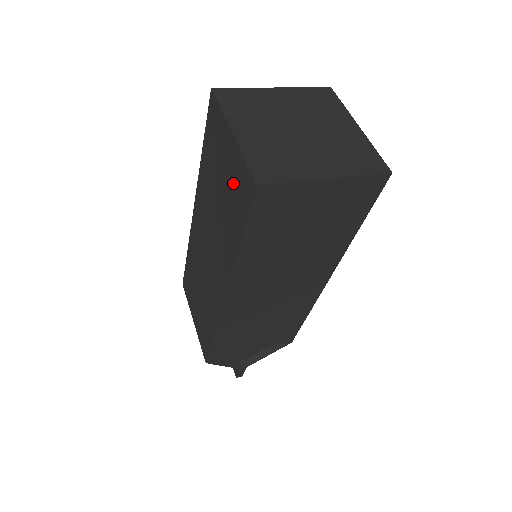
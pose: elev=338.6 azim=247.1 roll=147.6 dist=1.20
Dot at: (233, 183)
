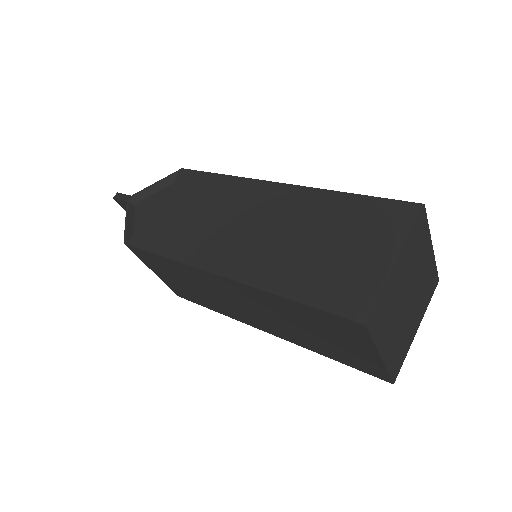
Dot at: (351, 355)
